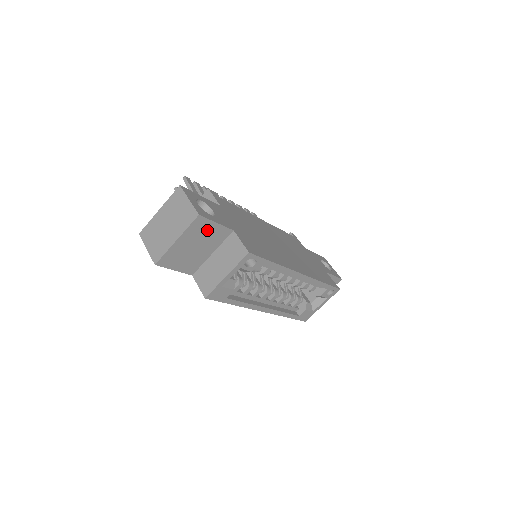
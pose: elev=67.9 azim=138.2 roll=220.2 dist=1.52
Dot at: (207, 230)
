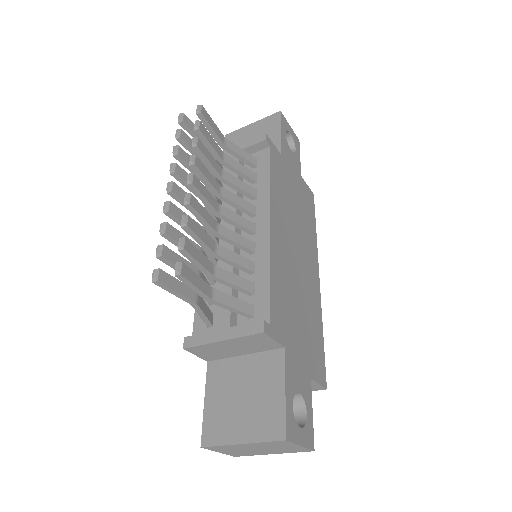
Dot at: occluded
